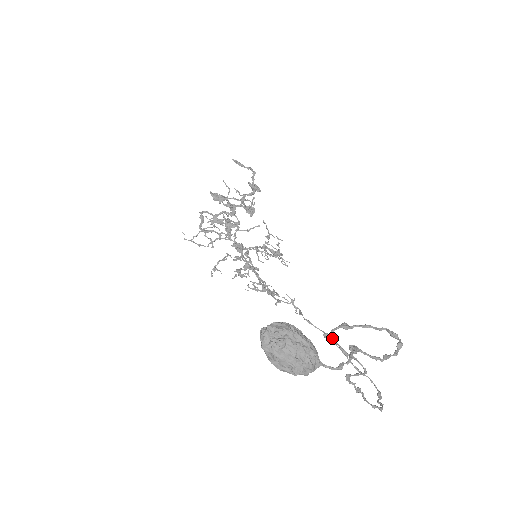
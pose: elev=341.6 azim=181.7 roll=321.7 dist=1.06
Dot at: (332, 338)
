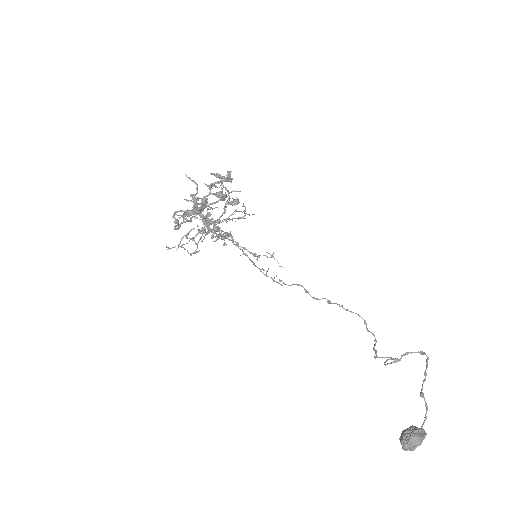
Dot at: (385, 364)
